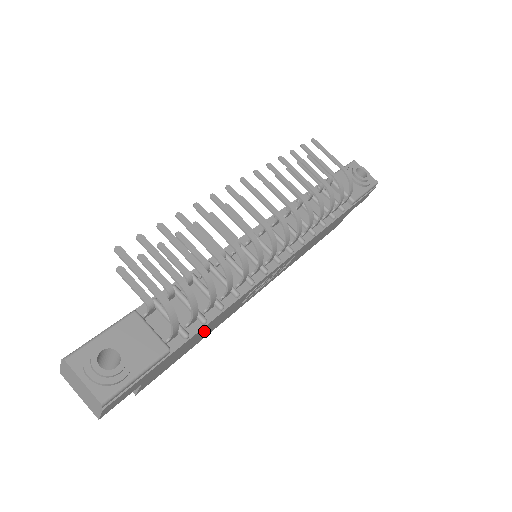
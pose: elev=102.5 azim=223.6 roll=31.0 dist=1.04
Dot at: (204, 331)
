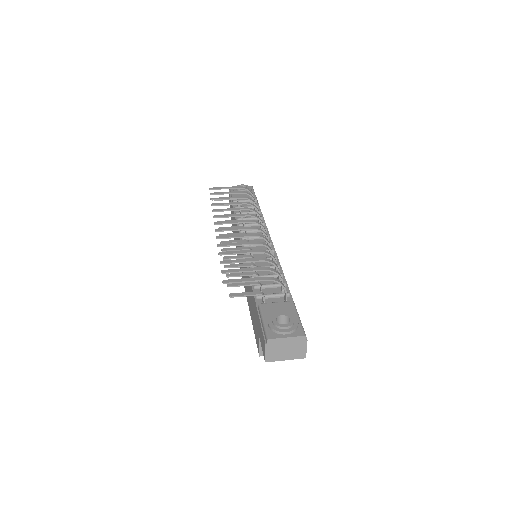
Dot at: occluded
